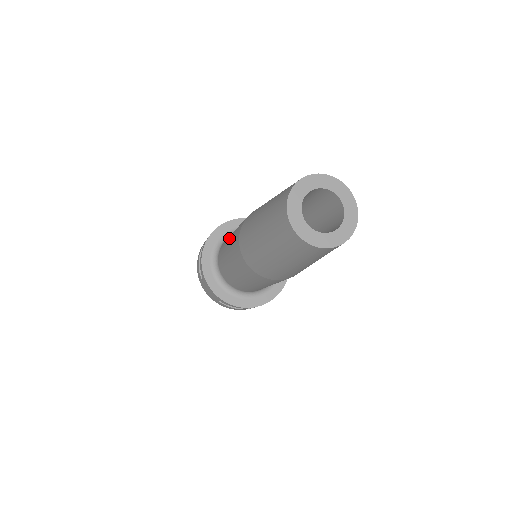
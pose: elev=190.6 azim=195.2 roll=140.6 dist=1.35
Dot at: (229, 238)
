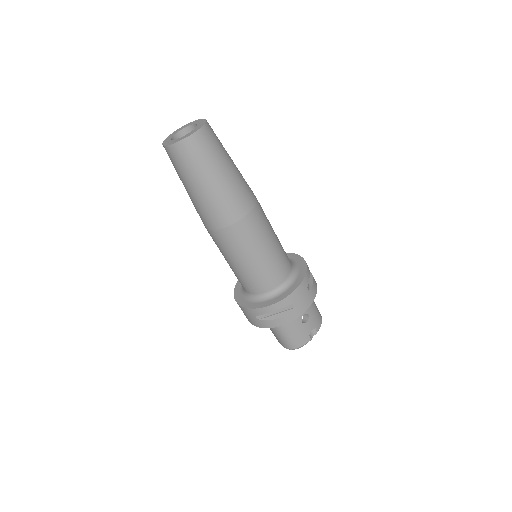
Dot at: occluded
